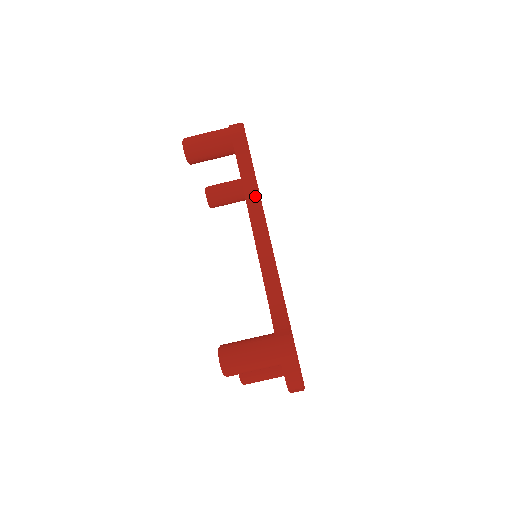
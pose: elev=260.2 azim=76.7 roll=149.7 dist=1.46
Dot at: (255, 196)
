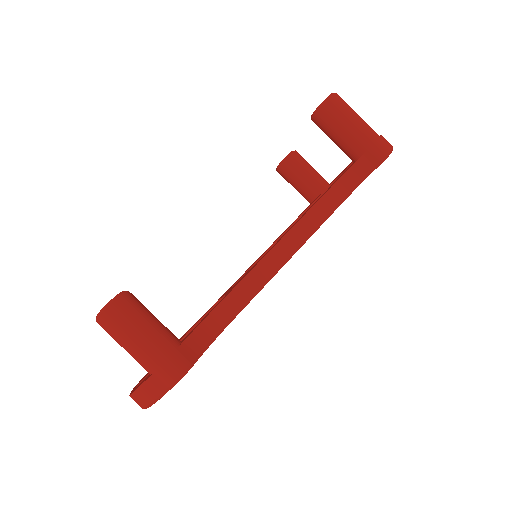
Dot at: (322, 216)
